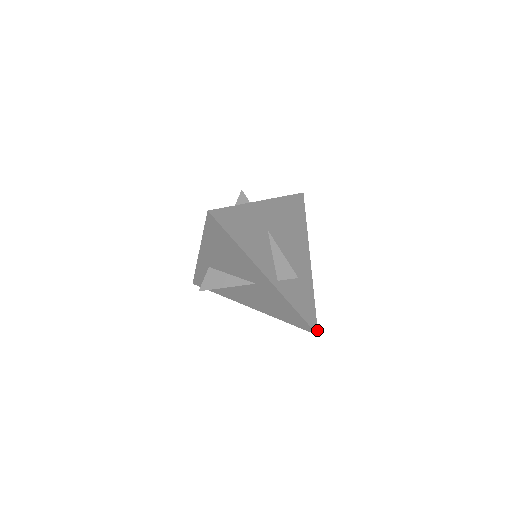
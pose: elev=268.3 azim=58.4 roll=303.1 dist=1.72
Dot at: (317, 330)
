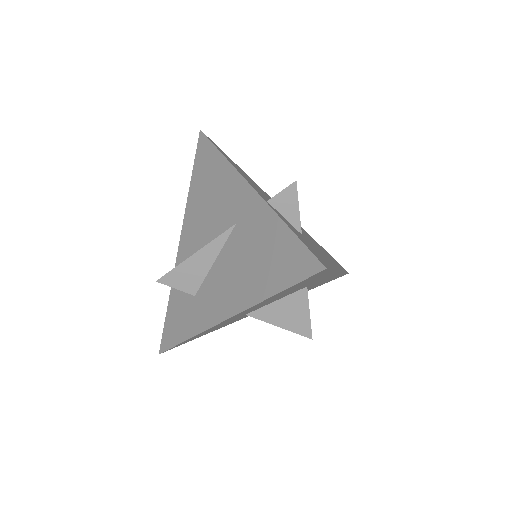
Dot at: occluded
